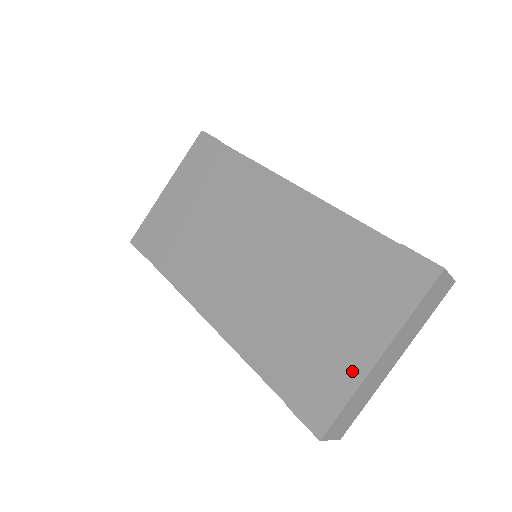
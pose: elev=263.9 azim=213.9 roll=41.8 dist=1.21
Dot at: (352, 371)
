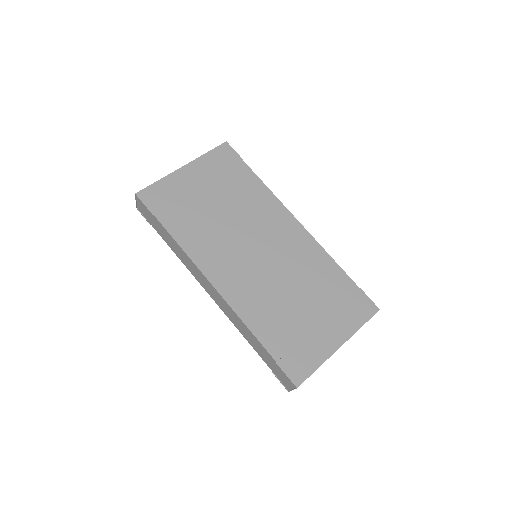
Dot at: (323, 351)
